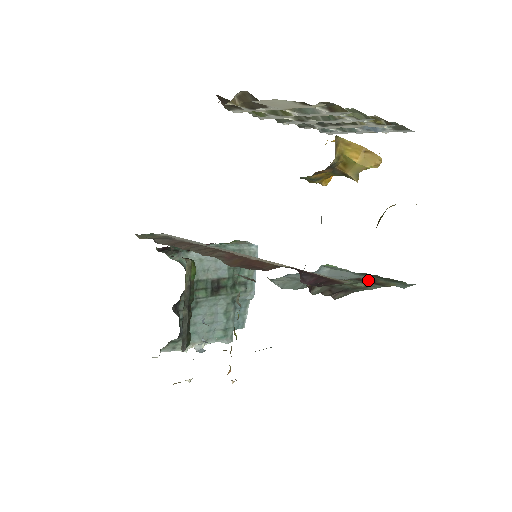
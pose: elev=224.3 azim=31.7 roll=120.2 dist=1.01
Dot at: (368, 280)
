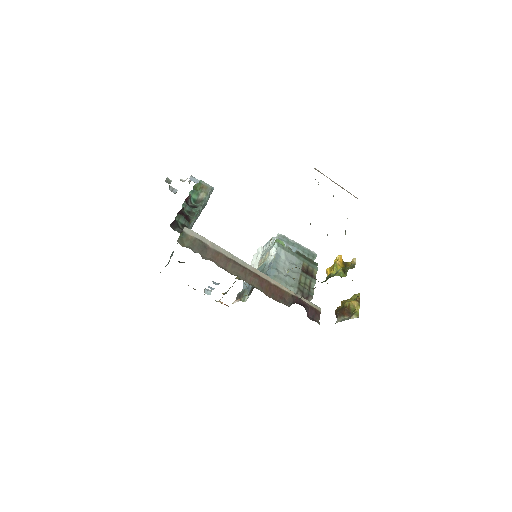
Dot at: (306, 268)
